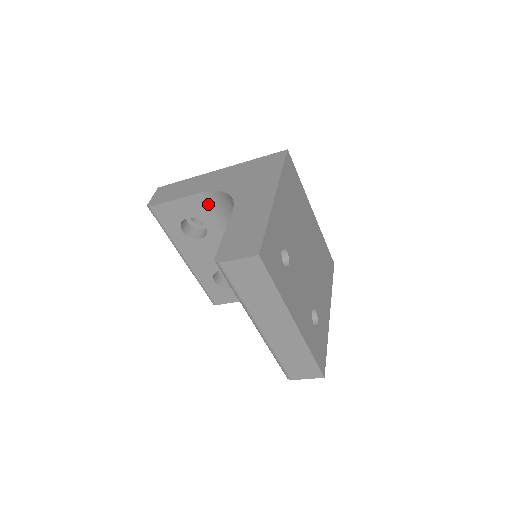
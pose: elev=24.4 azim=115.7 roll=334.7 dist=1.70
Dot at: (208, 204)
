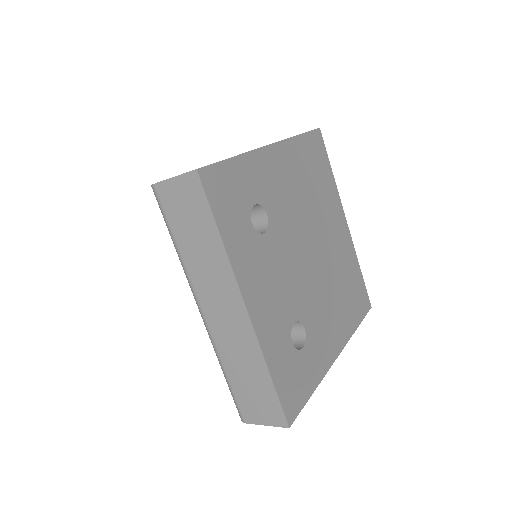
Dot at: occluded
